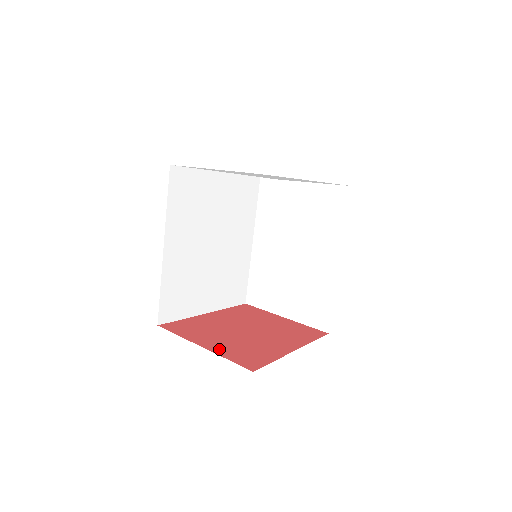
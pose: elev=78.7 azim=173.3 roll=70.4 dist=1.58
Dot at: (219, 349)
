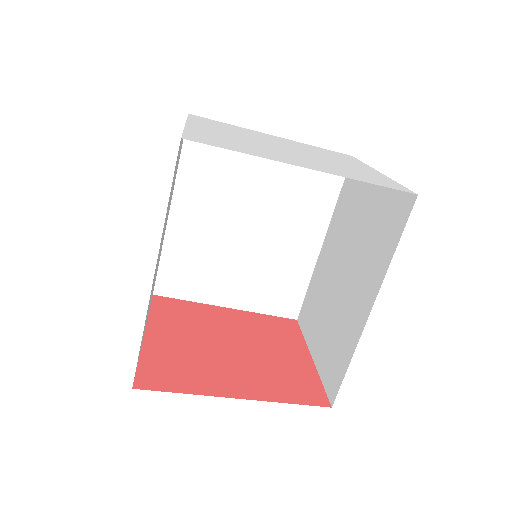
Dot at: (155, 346)
